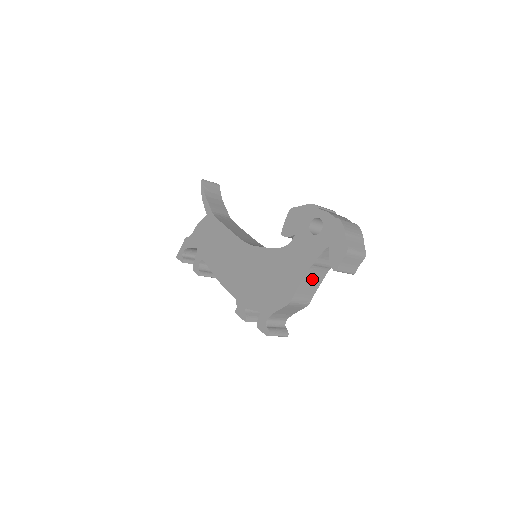
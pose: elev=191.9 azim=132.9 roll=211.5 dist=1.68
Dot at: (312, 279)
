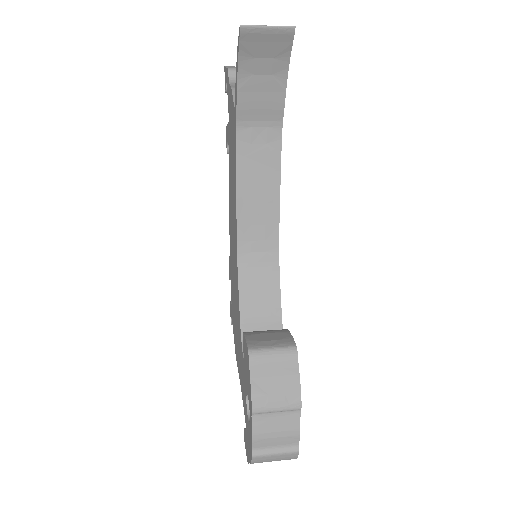
Dot at: occluded
